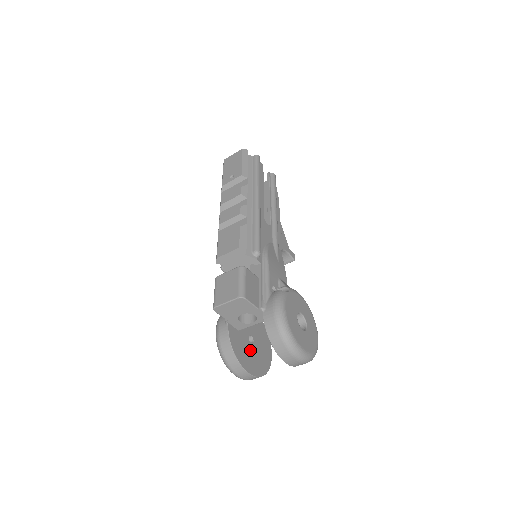
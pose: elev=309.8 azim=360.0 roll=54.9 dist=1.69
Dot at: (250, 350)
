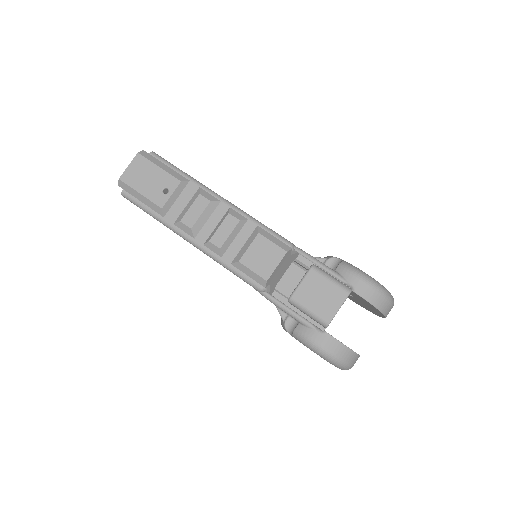
Dot at: occluded
